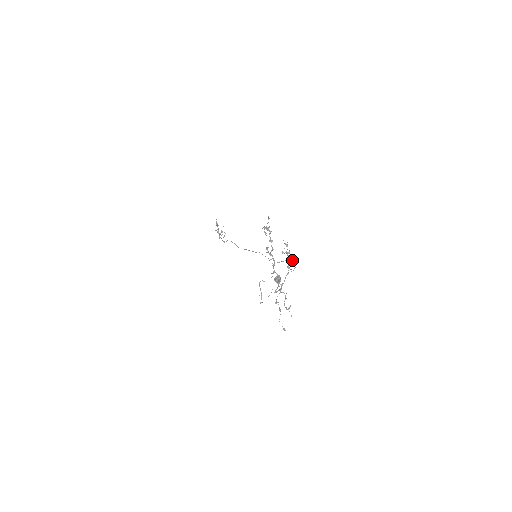
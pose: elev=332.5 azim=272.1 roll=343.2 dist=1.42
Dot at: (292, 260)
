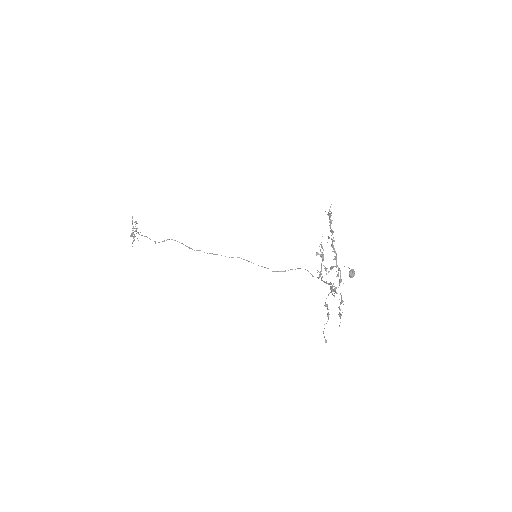
Dot at: occluded
